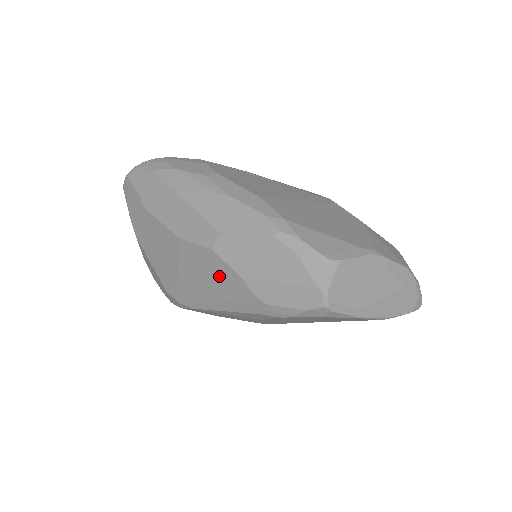
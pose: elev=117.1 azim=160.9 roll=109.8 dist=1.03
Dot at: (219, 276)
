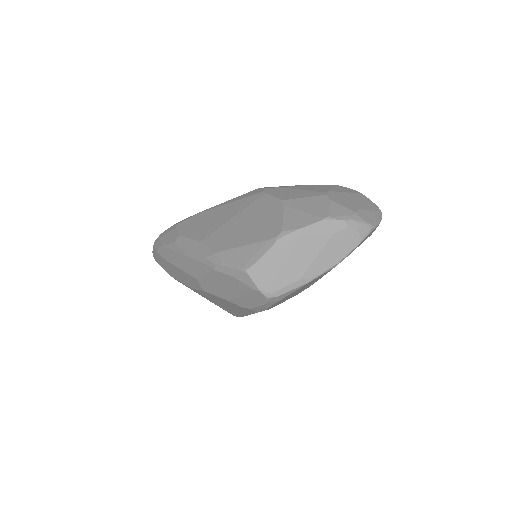
Dot at: (222, 301)
